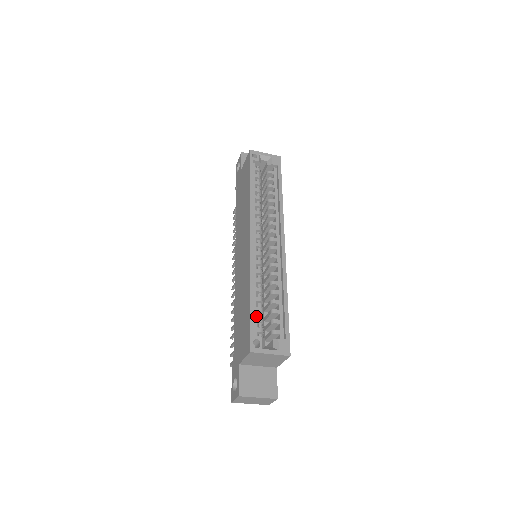
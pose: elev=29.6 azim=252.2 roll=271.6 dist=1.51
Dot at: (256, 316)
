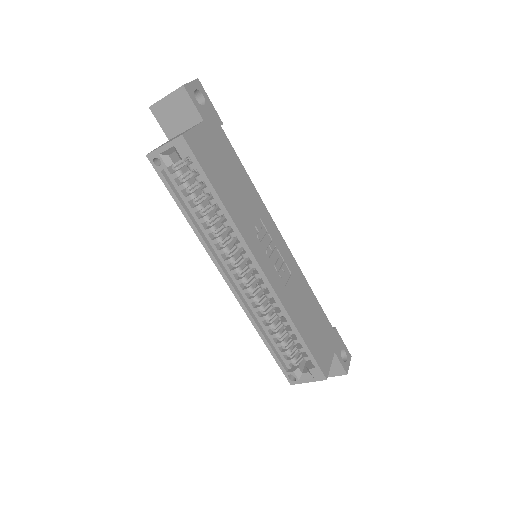
Dot at: occluded
